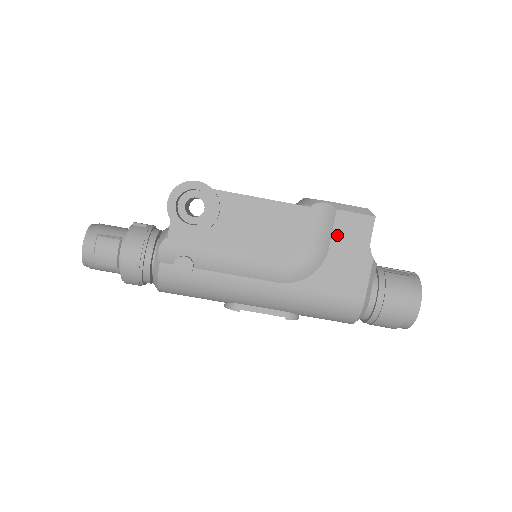
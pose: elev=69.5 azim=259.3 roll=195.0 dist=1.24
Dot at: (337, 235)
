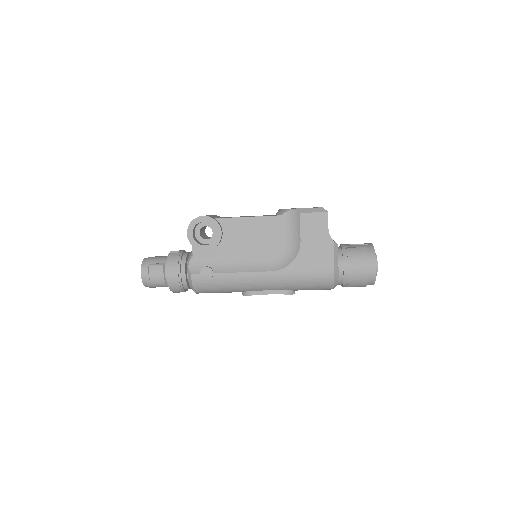
Dot at: (304, 230)
